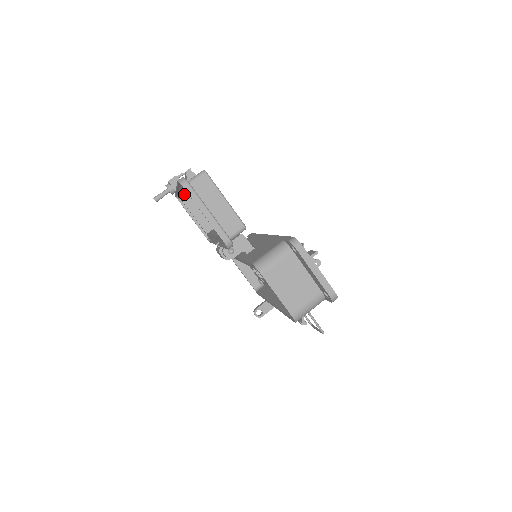
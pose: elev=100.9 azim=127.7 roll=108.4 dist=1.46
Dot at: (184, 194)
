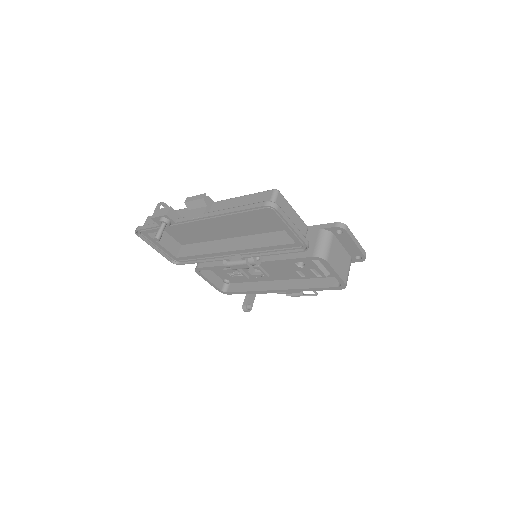
Dot at: (212, 221)
